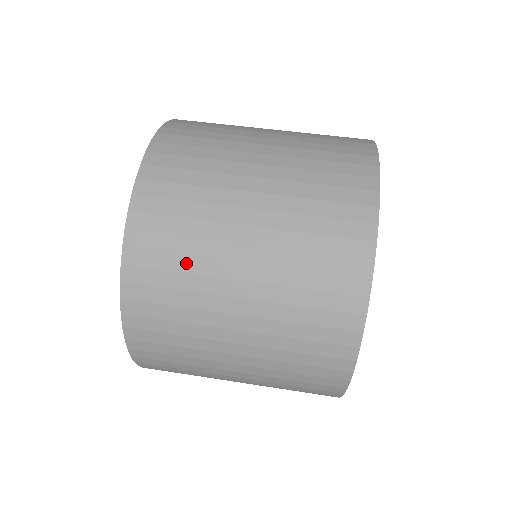
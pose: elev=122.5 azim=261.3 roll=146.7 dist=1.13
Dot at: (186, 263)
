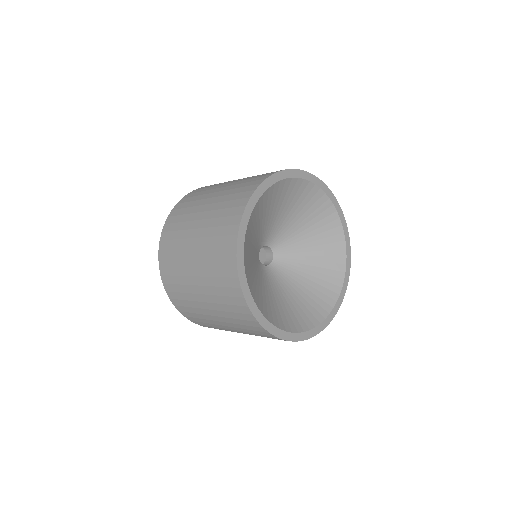
Dot at: (203, 193)
